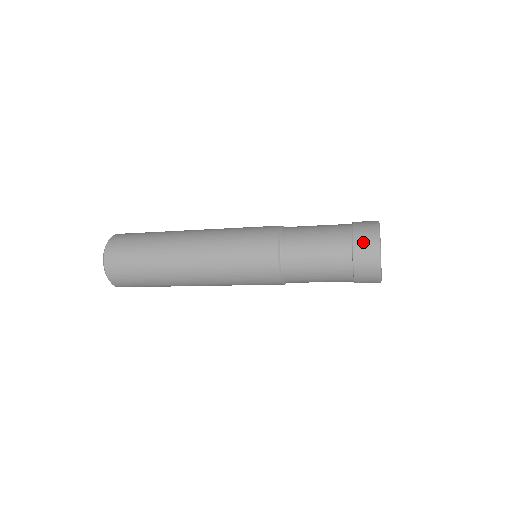
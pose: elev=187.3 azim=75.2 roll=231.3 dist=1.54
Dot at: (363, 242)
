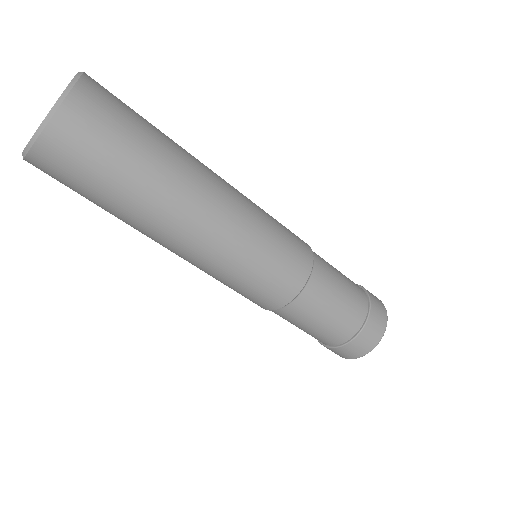
Dot at: (378, 308)
